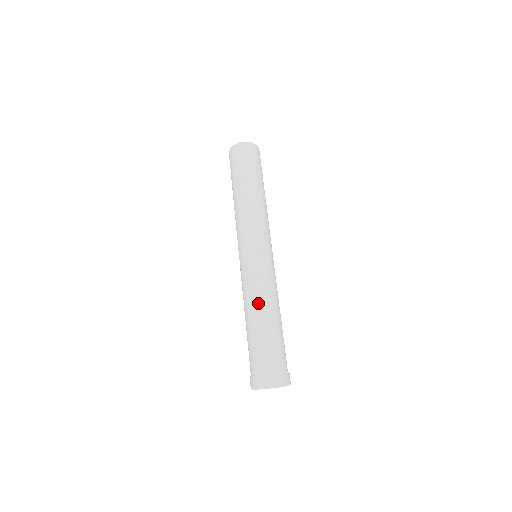
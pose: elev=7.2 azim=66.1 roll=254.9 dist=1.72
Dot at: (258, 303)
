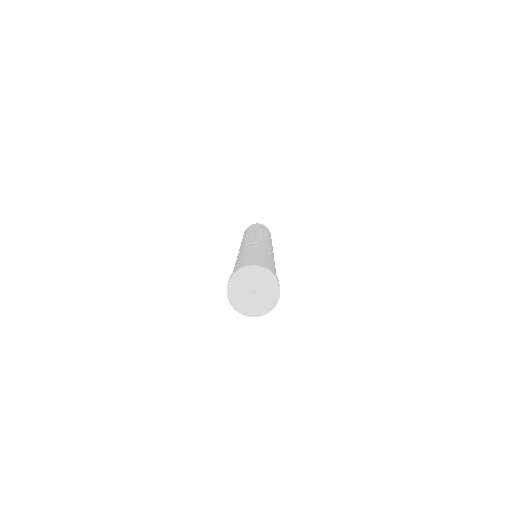
Dot at: (242, 252)
